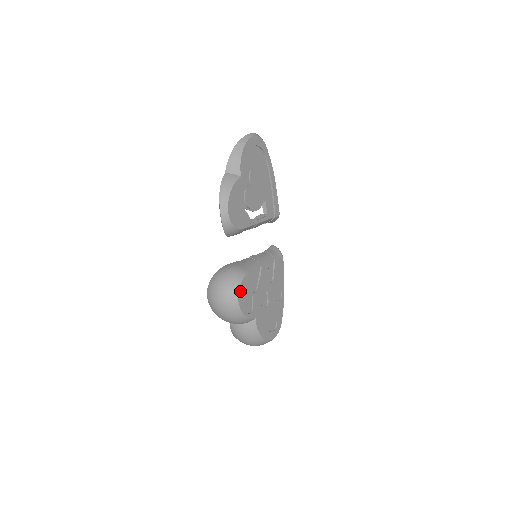
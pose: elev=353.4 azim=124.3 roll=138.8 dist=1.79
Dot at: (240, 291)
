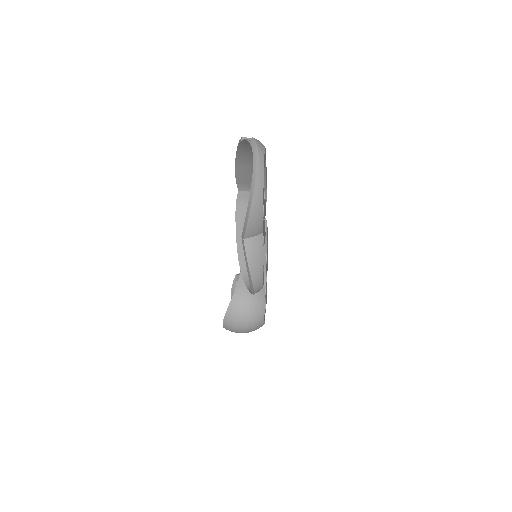
Dot at: (264, 315)
